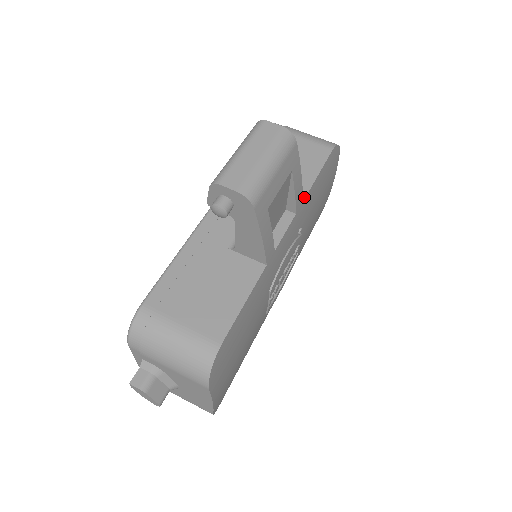
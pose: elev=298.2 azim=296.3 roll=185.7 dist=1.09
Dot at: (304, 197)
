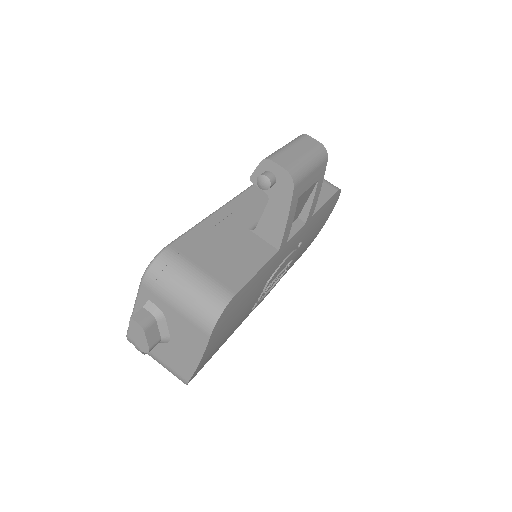
Dot at: (313, 214)
